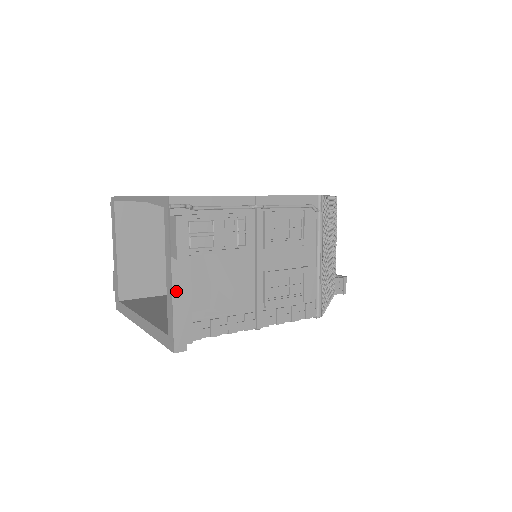
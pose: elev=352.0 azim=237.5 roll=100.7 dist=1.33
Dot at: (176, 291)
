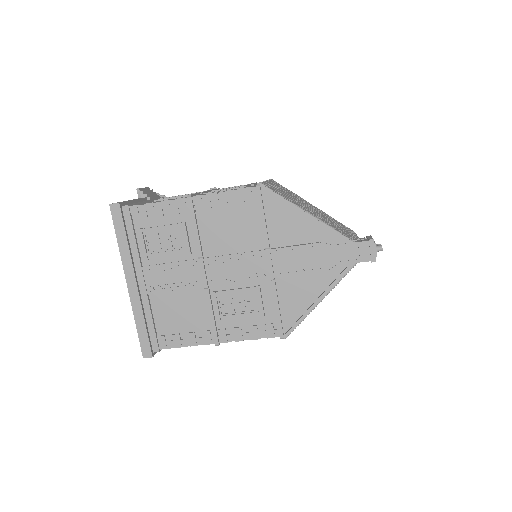
Dot at: occluded
